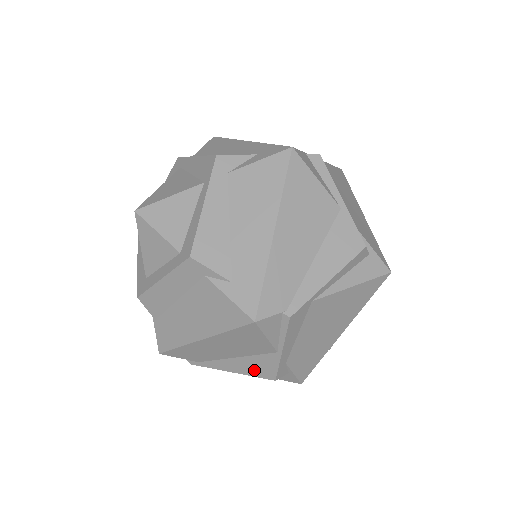
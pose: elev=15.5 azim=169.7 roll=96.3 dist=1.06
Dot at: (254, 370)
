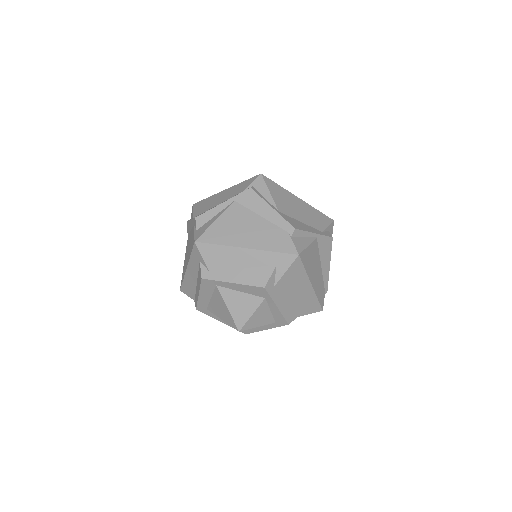
Dot at: occluded
